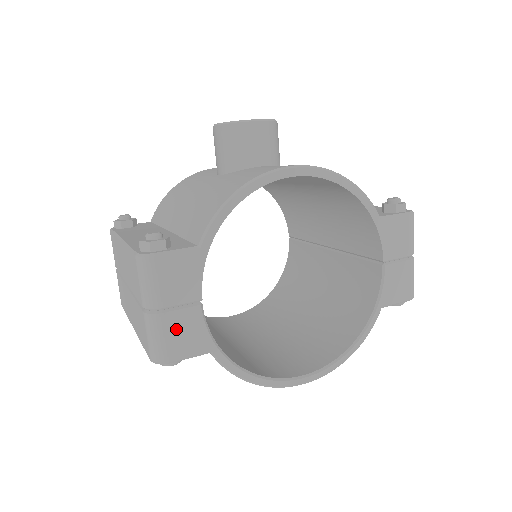
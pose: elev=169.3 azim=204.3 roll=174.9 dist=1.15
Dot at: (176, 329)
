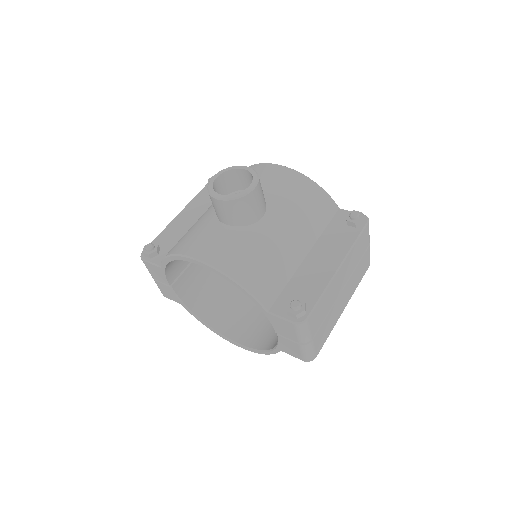
Dot at: (163, 288)
